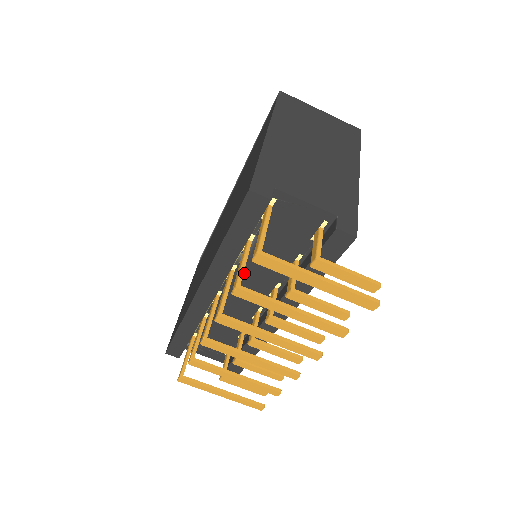
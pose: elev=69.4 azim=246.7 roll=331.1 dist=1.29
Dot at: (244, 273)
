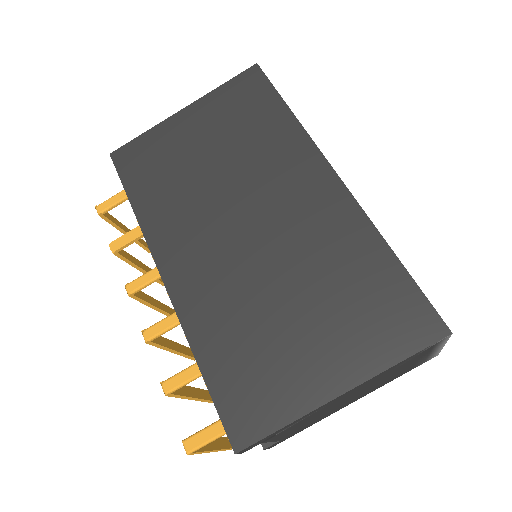
Dot at: occluded
